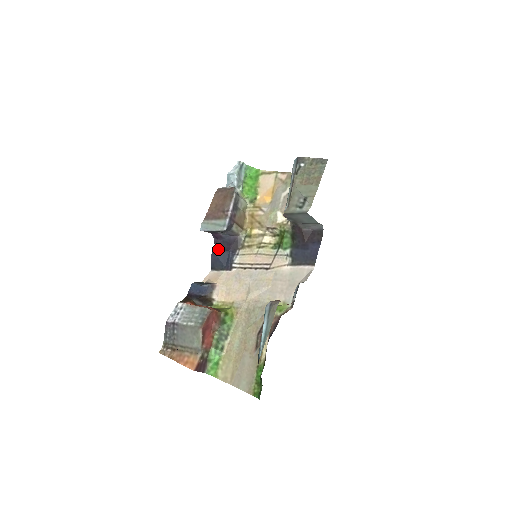
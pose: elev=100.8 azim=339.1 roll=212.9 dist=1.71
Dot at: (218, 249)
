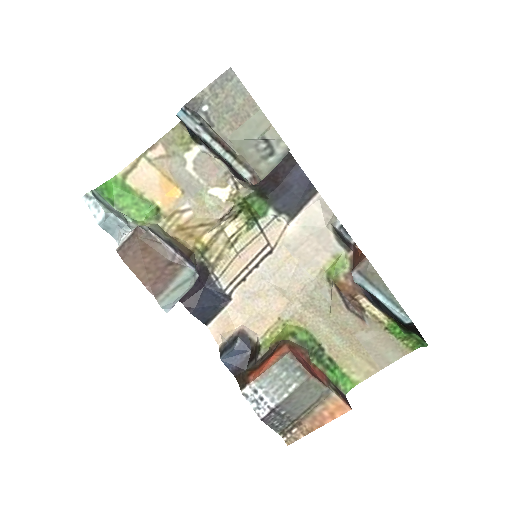
Dot at: (191, 301)
